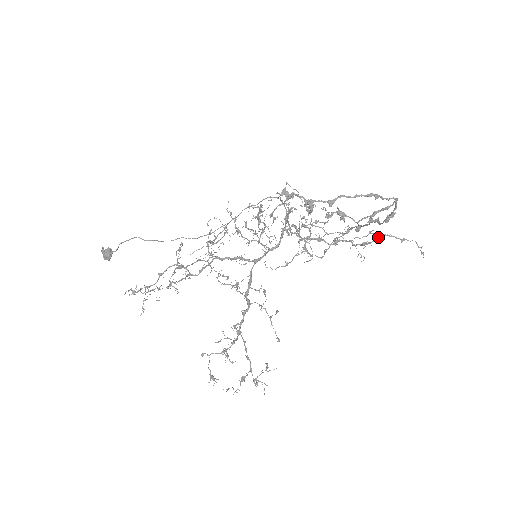
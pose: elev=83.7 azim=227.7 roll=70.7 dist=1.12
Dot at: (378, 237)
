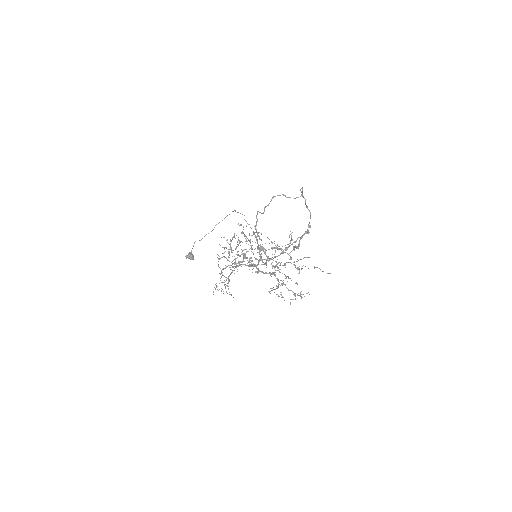
Dot at: (301, 269)
